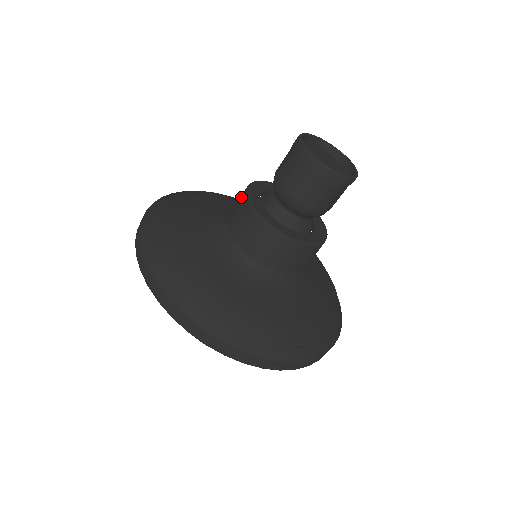
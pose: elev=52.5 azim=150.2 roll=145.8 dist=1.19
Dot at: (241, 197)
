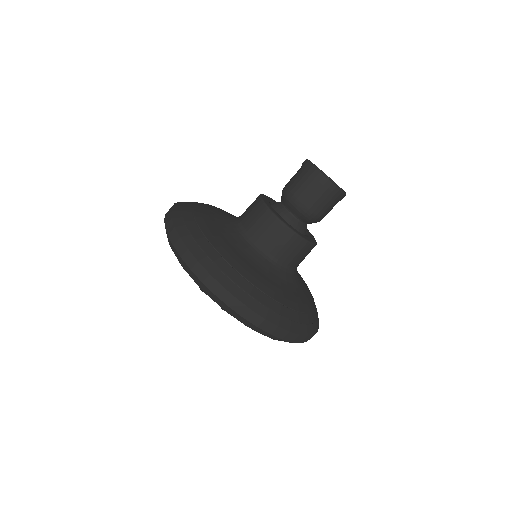
Dot at: (258, 207)
